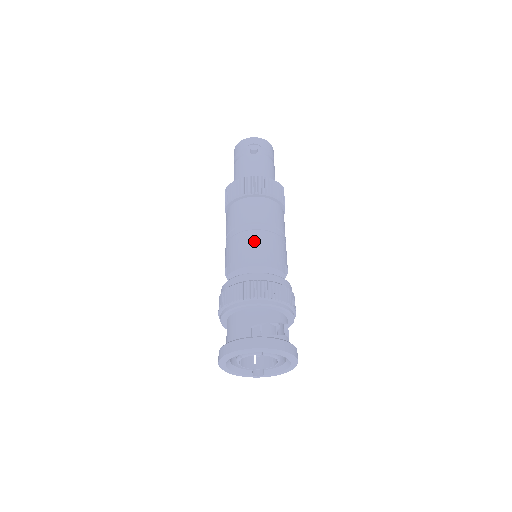
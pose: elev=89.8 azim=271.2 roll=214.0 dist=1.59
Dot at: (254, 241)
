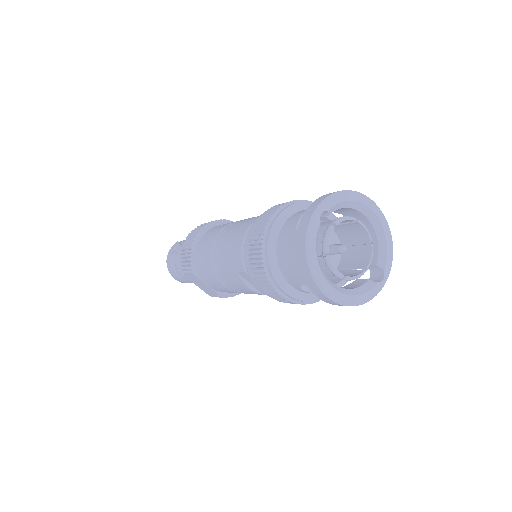
Dot at: (230, 233)
